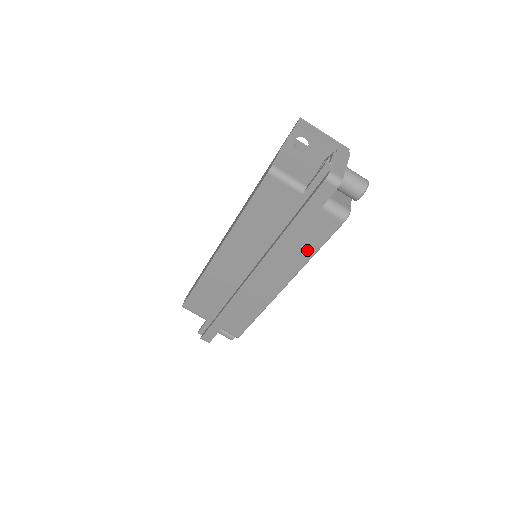
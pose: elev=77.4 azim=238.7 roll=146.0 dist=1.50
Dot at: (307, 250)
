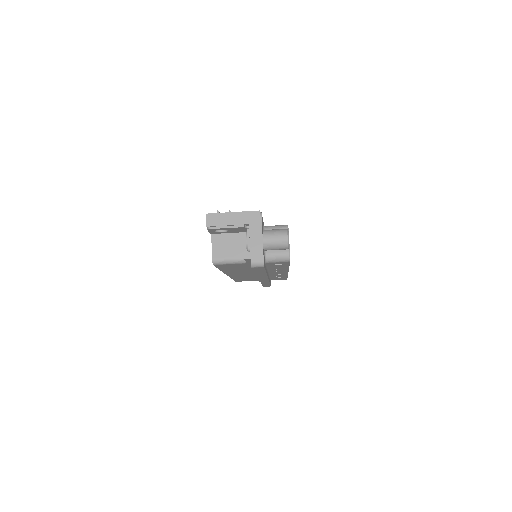
Dot at: (282, 267)
